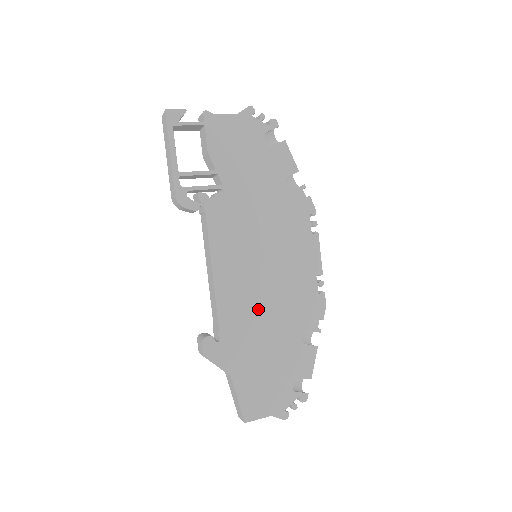
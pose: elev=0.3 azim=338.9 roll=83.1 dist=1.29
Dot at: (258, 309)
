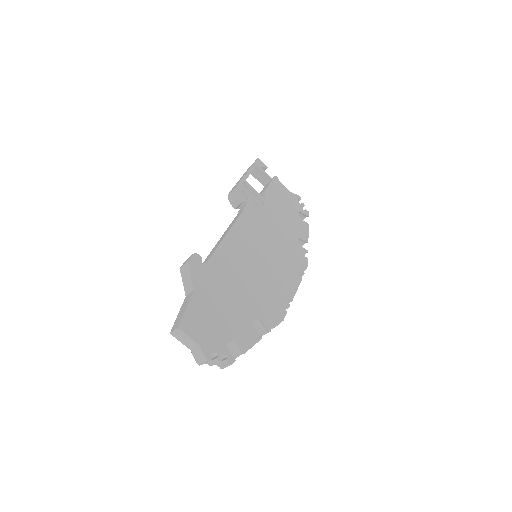
Dot at: (240, 275)
